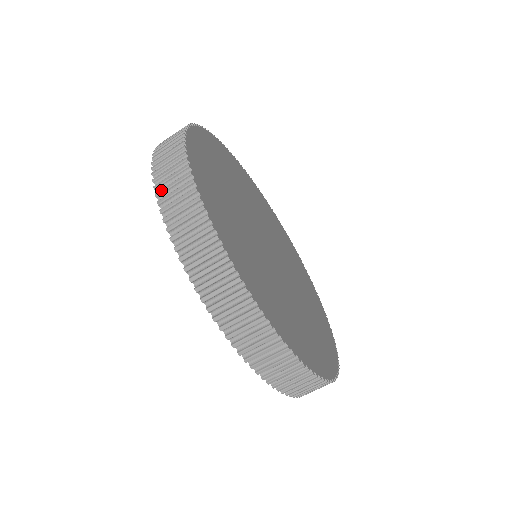
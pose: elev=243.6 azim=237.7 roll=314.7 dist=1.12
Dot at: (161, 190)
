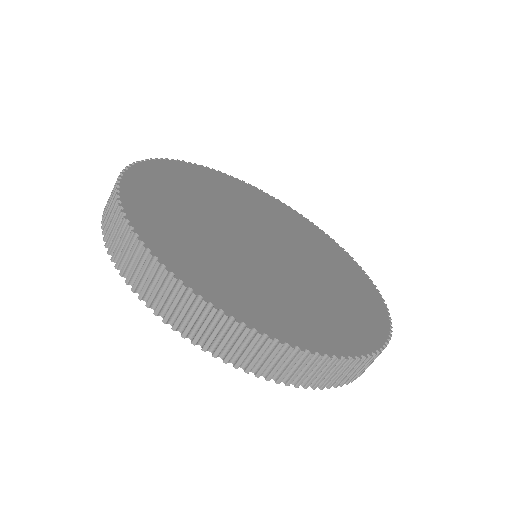
Dot at: (166, 316)
